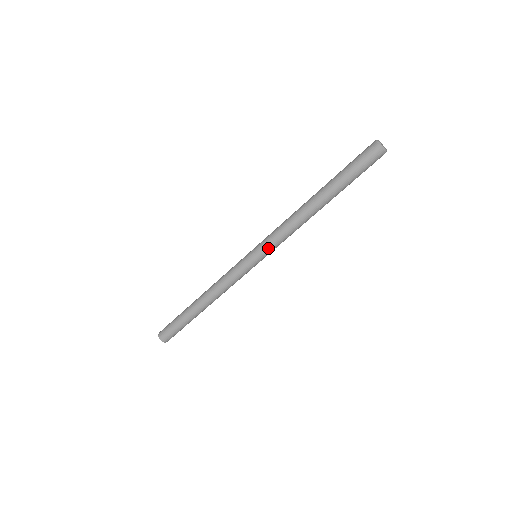
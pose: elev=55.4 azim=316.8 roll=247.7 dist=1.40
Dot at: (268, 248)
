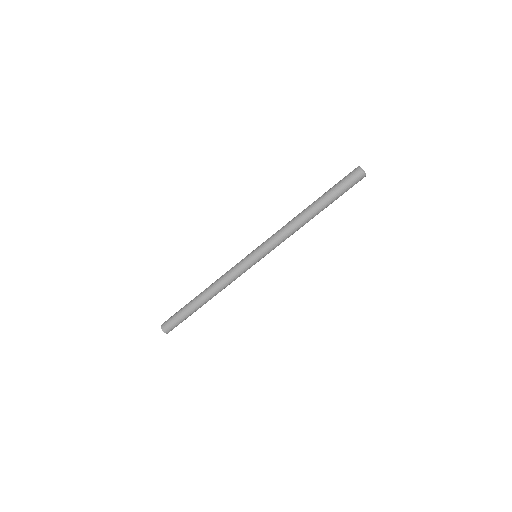
Dot at: (268, 249)
